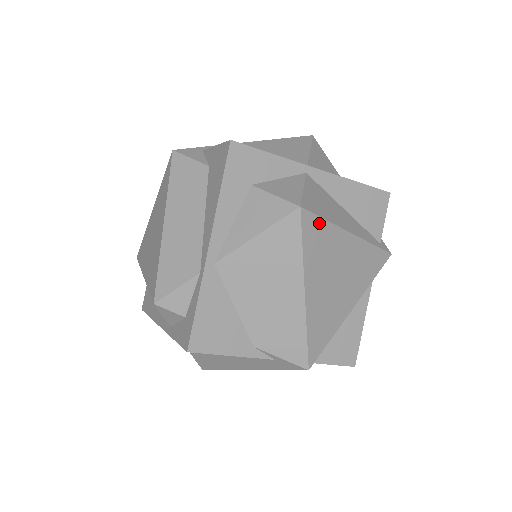
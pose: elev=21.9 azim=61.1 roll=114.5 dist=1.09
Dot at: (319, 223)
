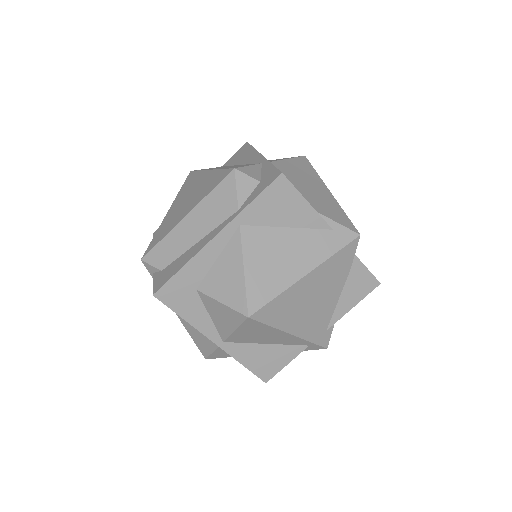
Dot at: occluded
